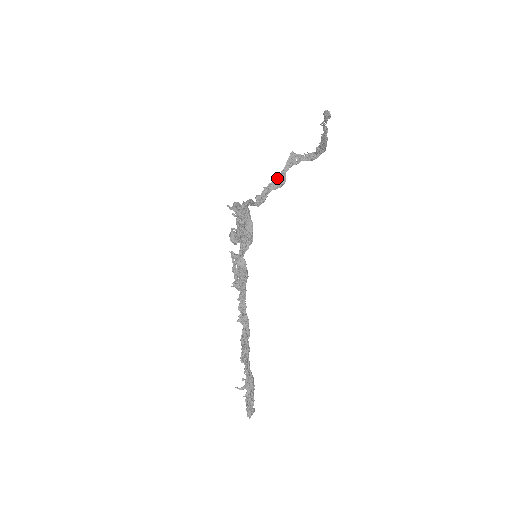
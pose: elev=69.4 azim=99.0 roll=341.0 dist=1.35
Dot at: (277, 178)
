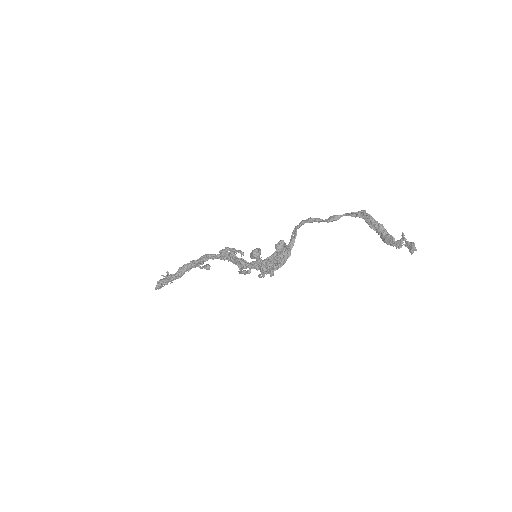
Dot at: (332, 220)
